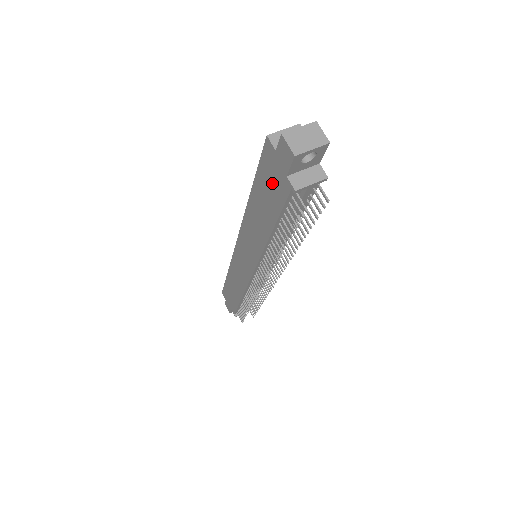
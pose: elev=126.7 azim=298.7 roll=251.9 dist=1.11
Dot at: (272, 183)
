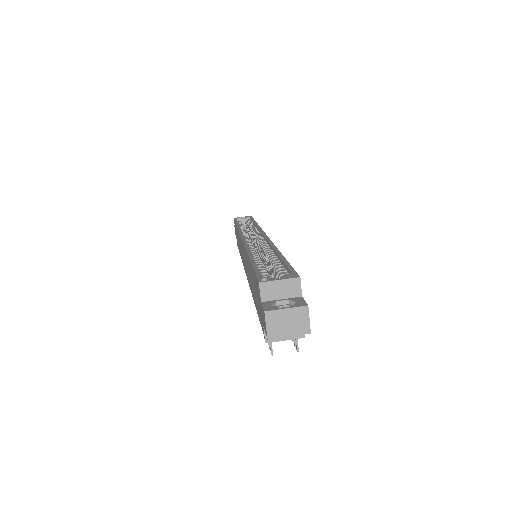
Dot at: (258, 299)
